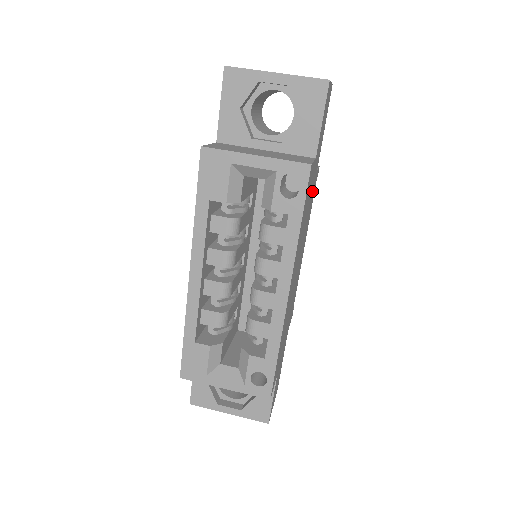
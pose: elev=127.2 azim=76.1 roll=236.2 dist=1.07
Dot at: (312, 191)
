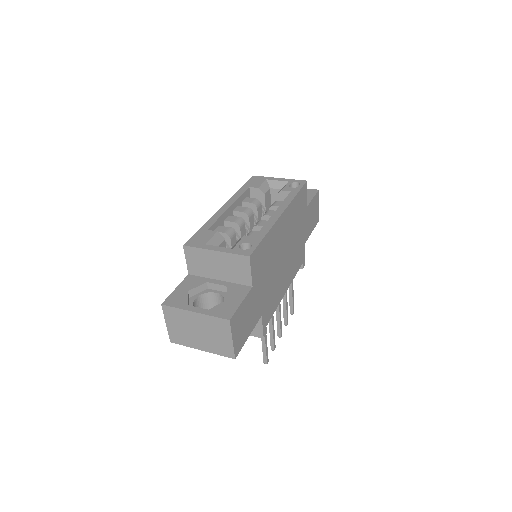
Dot at: (301, 241)
